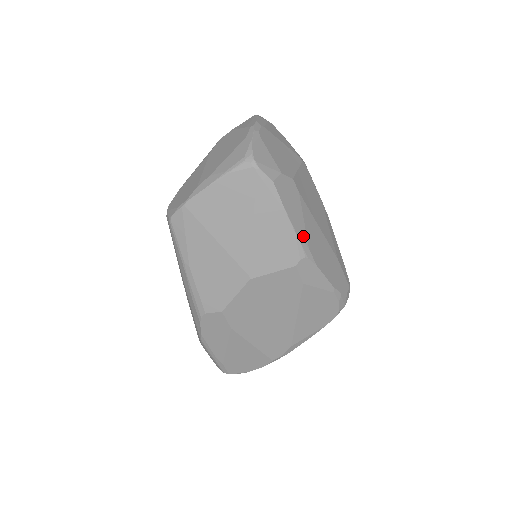
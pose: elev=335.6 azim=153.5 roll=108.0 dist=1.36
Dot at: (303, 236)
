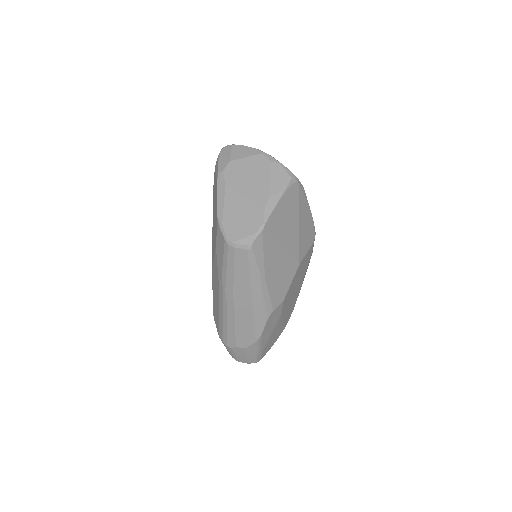
Dot at: occluded
